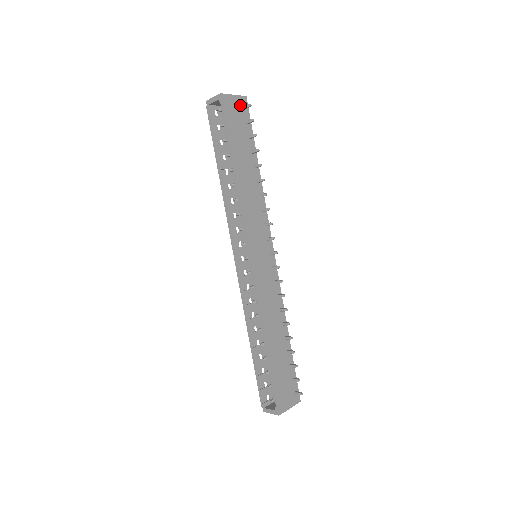
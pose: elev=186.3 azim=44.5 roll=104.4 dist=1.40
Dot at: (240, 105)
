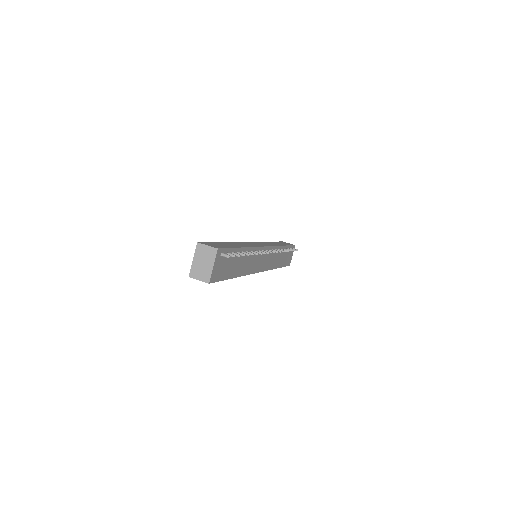
Dot at: (219, 259)
